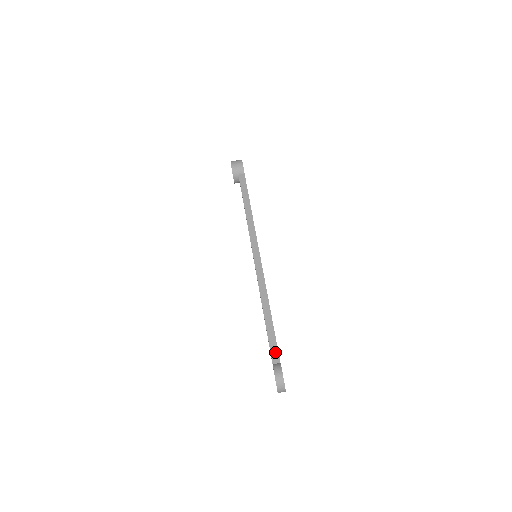
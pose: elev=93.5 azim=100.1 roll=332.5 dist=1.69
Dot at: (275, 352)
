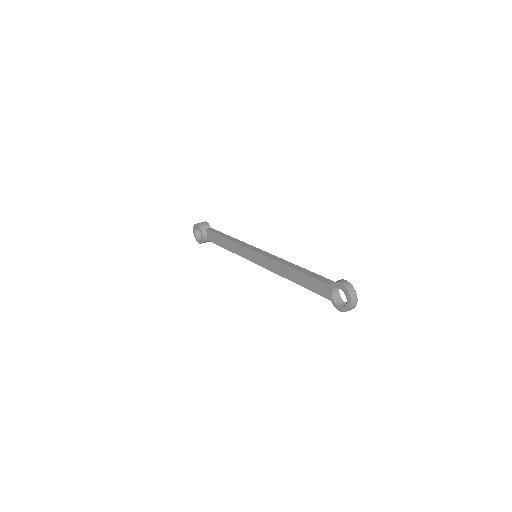
Dot at: (326, 280)
